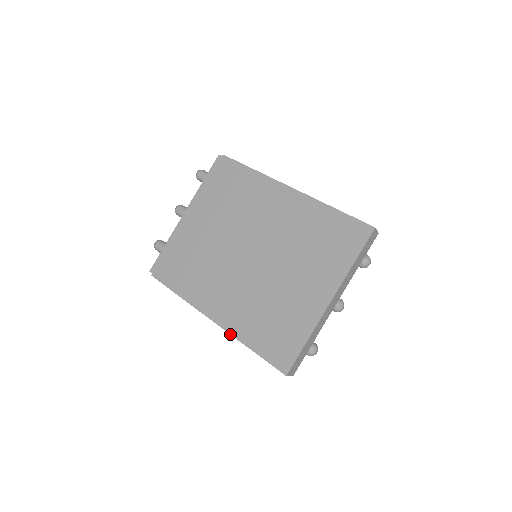
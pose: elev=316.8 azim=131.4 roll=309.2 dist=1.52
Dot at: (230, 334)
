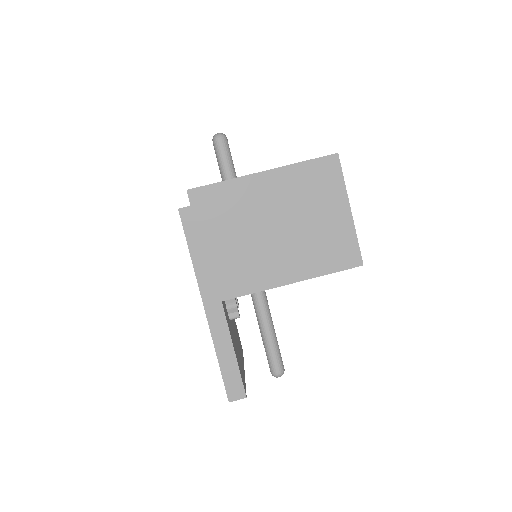
Dot at: occluded
